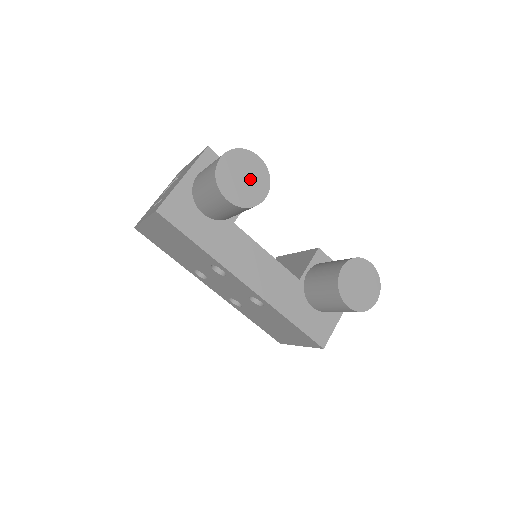
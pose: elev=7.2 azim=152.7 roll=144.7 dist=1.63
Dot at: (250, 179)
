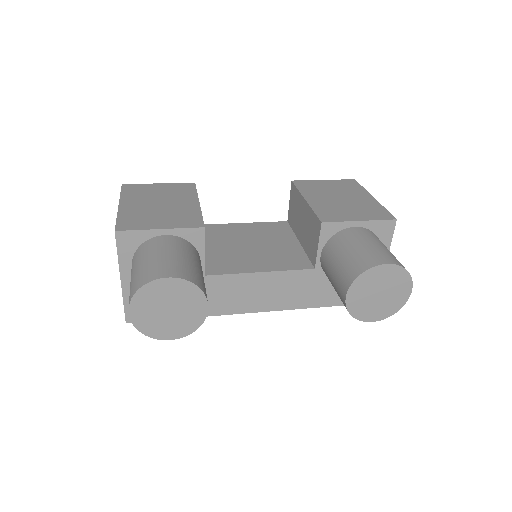
Dot at: (177, 305)
